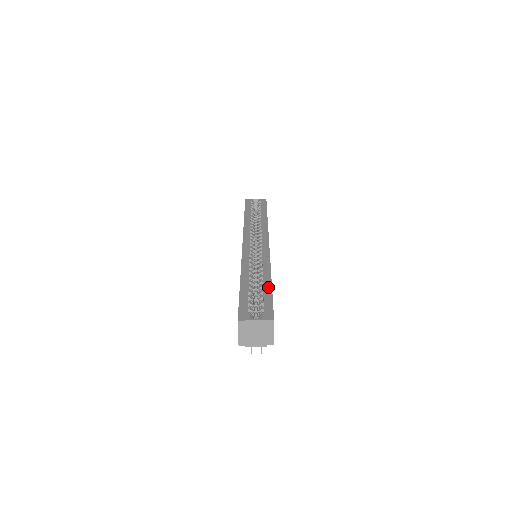
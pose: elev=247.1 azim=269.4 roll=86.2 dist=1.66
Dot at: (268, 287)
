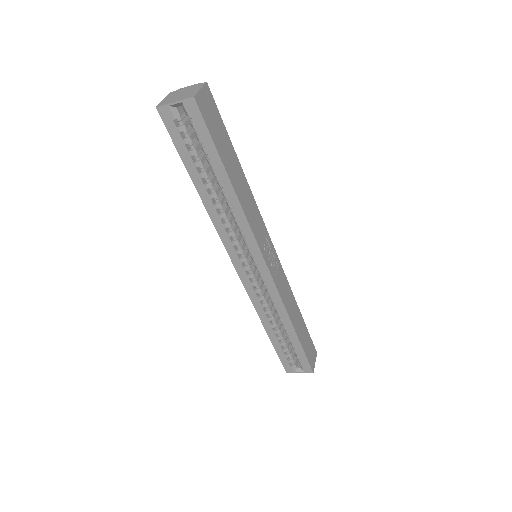
Dot at: (296, 341)
